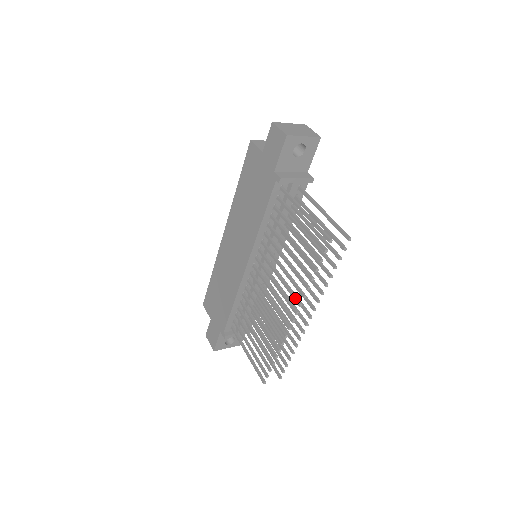
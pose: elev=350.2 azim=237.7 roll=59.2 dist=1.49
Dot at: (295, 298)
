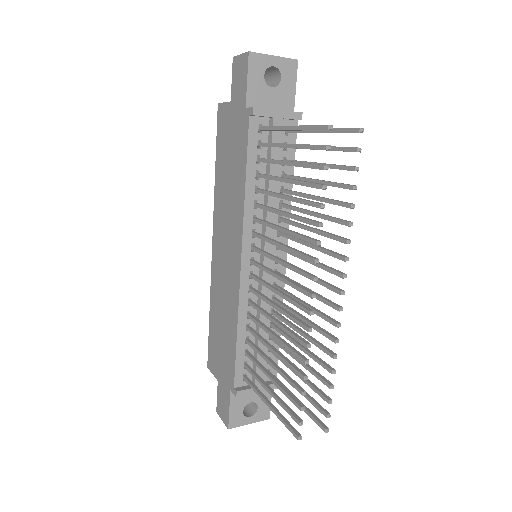
Dot at: (307, 256)
